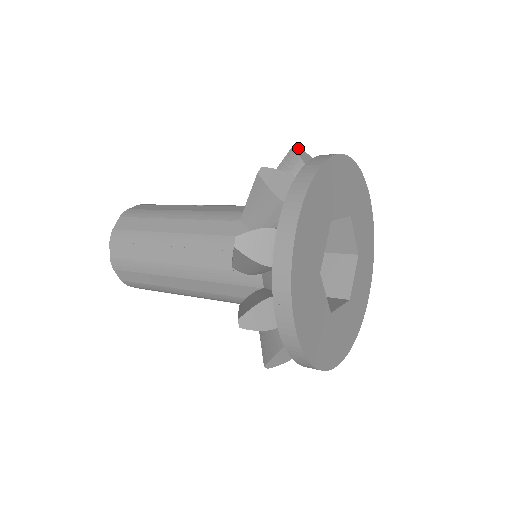
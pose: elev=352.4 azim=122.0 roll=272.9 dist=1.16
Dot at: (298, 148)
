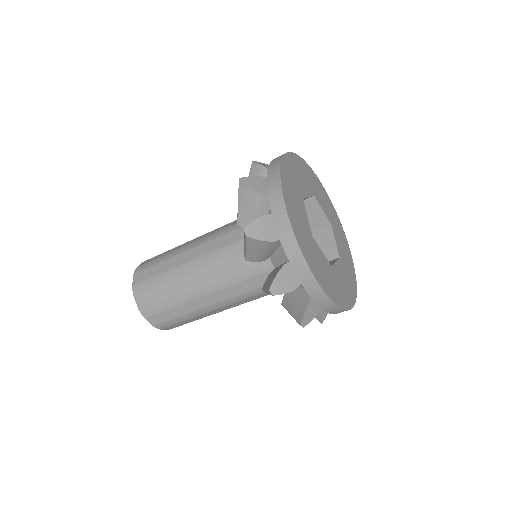
Dot at: (256, 162)
